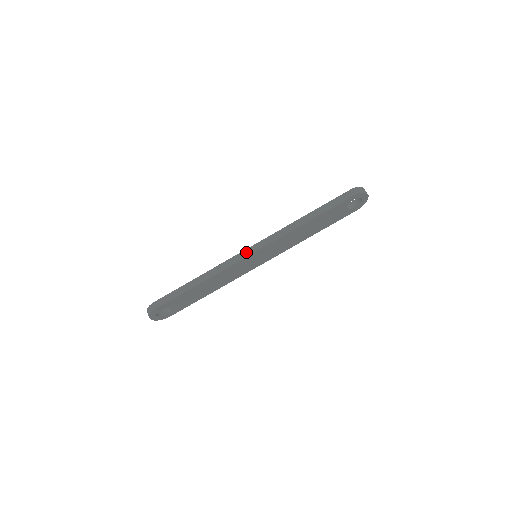
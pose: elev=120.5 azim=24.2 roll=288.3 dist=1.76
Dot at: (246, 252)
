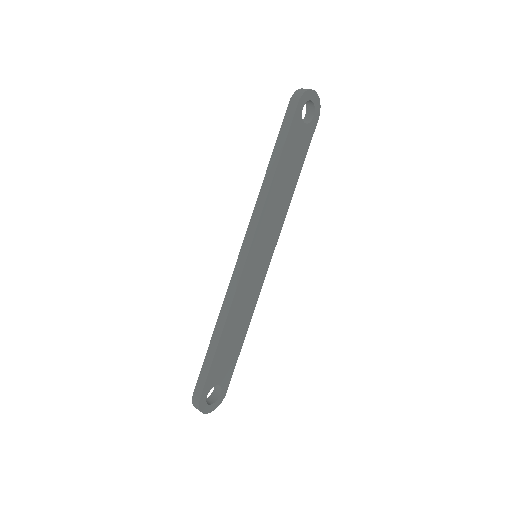
Dot at: (240, 260)
